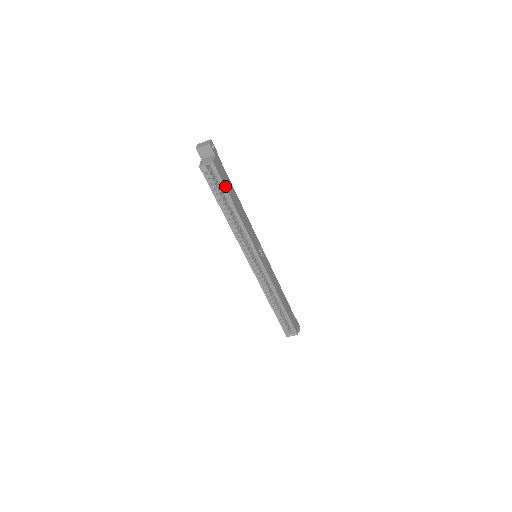
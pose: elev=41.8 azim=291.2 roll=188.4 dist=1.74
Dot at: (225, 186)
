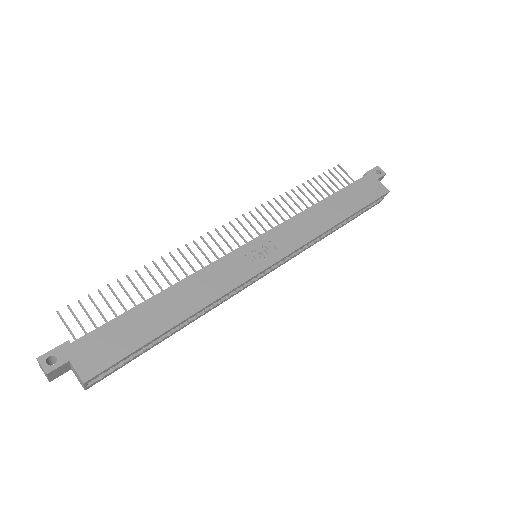
Dot at: (132, 351)
